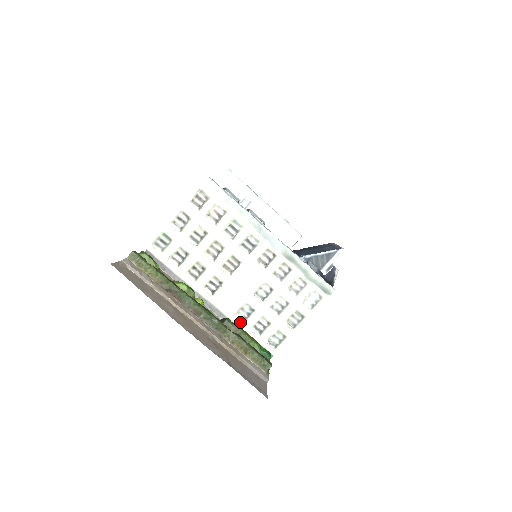
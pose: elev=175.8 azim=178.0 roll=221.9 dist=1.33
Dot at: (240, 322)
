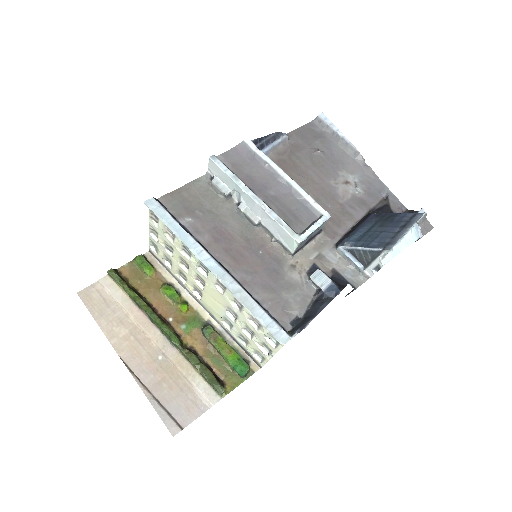
Dot at: (227, 329)
